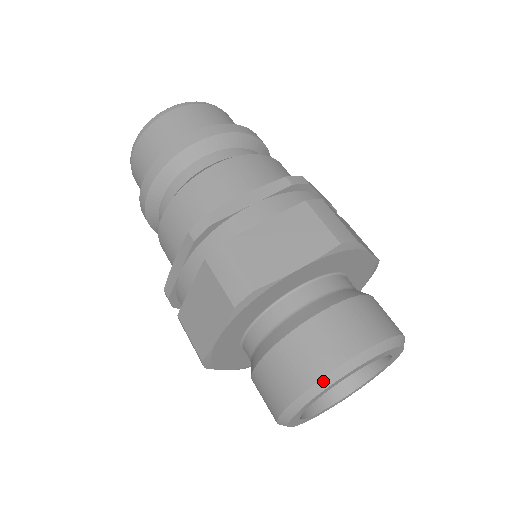
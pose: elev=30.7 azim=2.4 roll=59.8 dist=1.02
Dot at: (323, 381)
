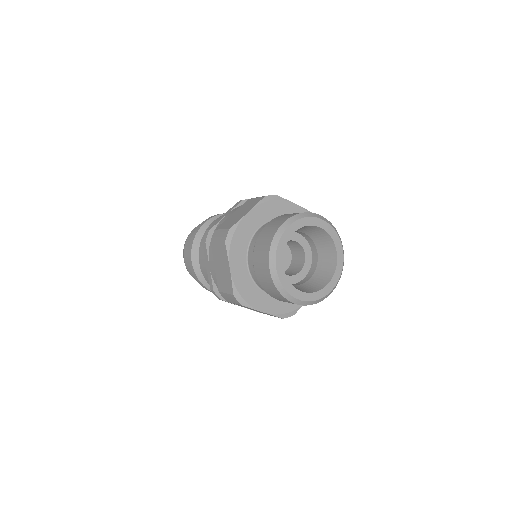
Dot at: (274, 240)
